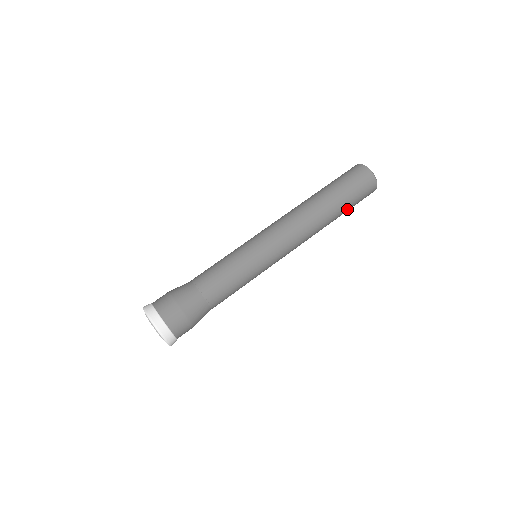
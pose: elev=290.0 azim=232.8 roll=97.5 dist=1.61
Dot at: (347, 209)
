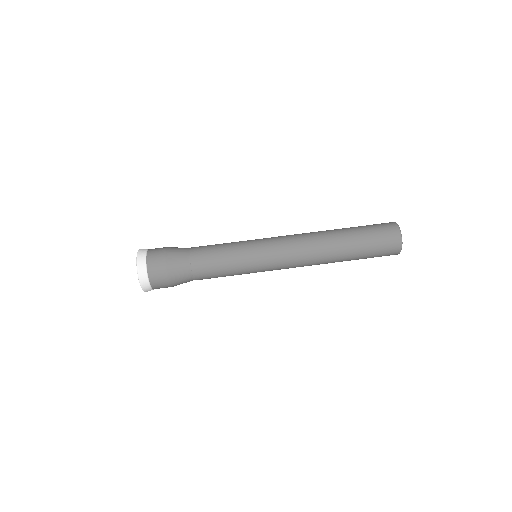
Dot at: (358, 259)
